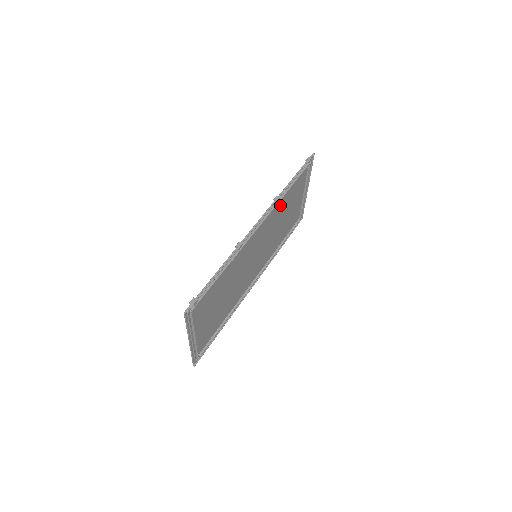
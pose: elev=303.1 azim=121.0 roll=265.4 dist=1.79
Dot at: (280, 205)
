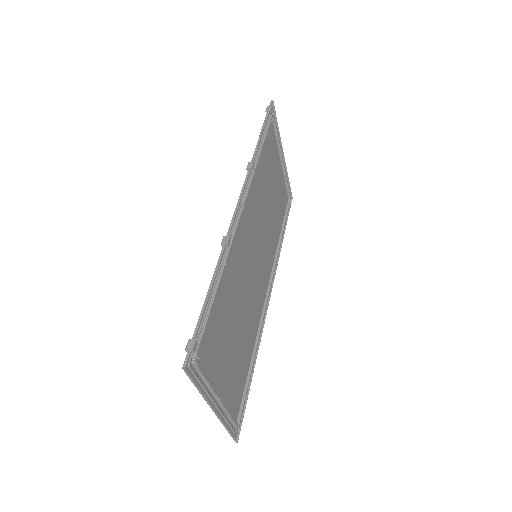
Dot at: (258, 177)
